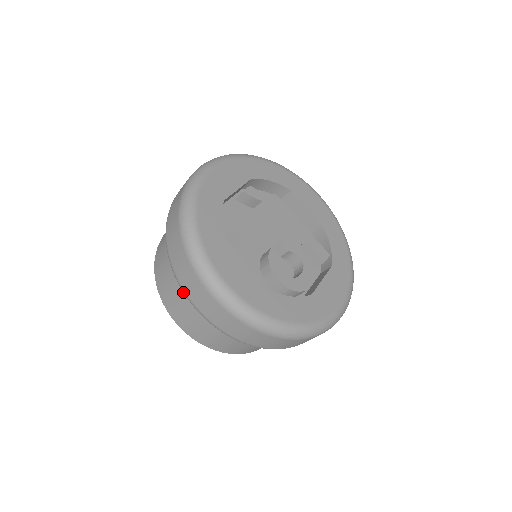
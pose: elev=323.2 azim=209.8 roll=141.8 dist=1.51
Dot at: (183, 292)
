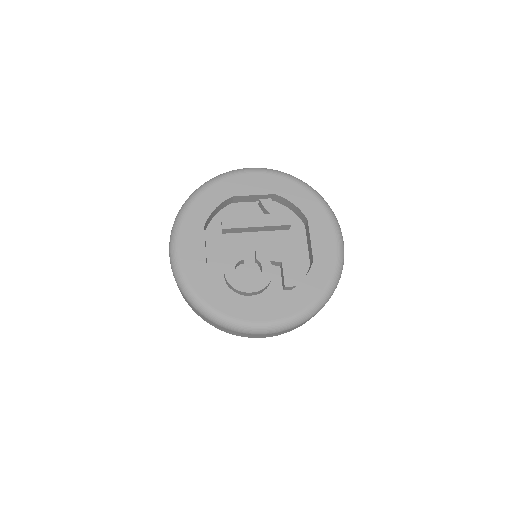
Dot at: occluded
